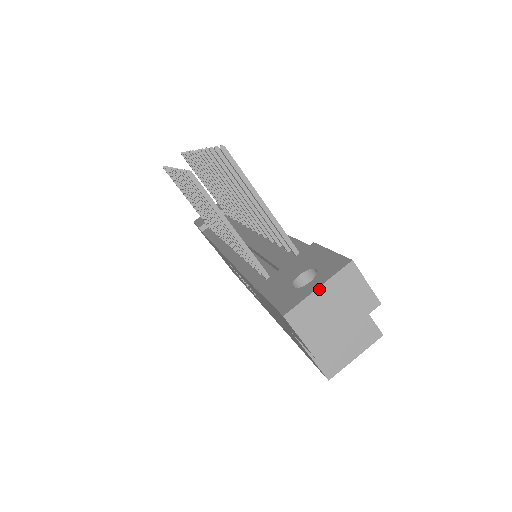
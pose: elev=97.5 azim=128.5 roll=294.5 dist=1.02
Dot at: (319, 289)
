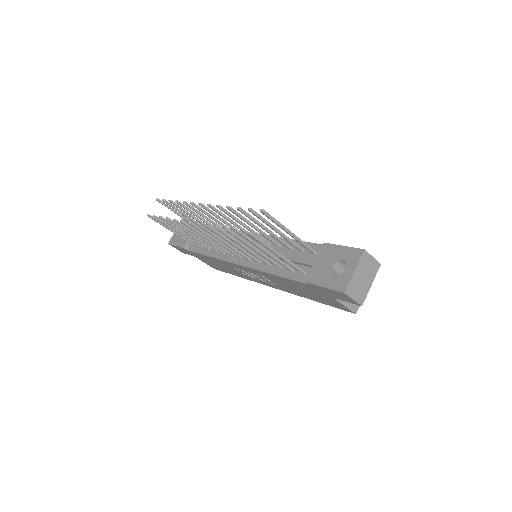
Dot at: (355, 271)
